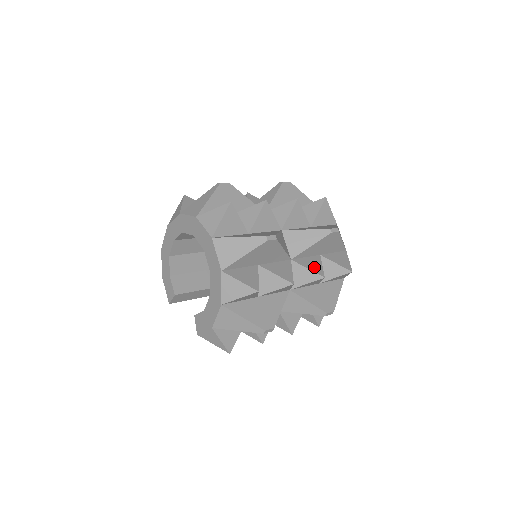
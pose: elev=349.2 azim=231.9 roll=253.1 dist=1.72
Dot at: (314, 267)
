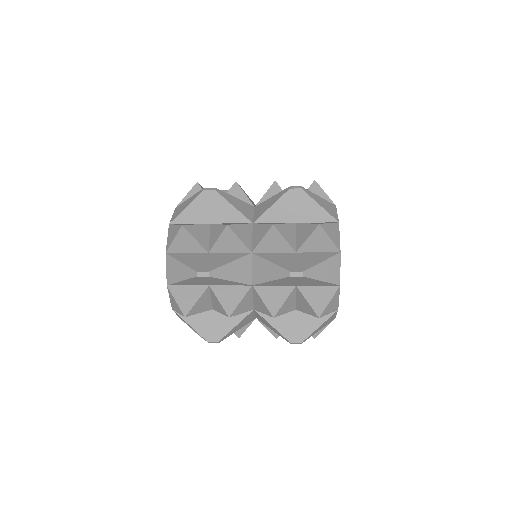
Dot at: (272, 301)
